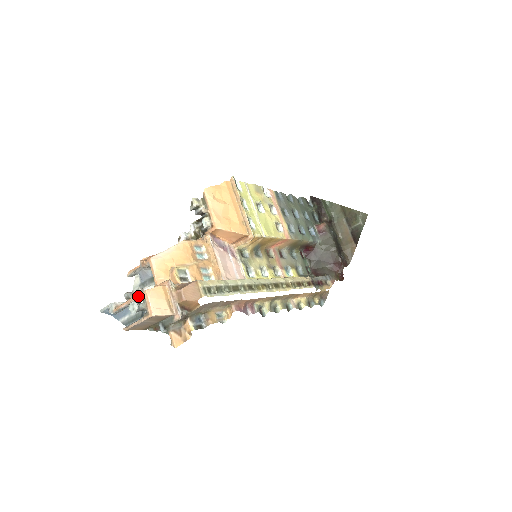
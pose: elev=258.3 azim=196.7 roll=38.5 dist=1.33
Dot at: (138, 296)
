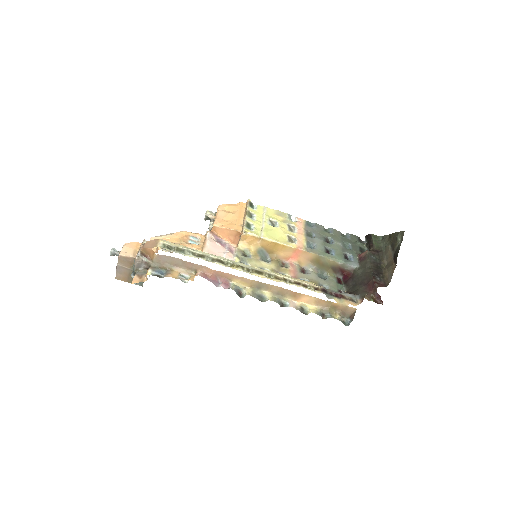
Dot at: occluded
